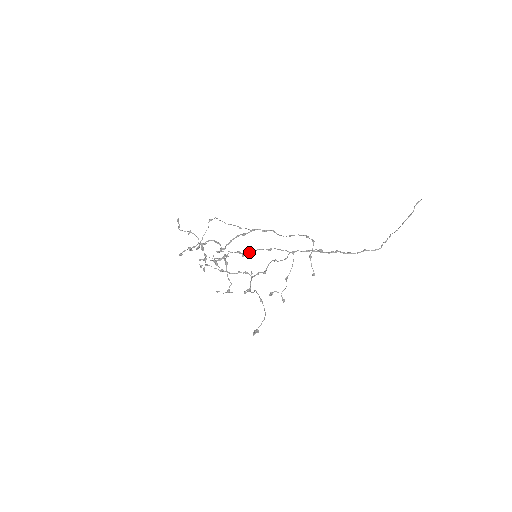
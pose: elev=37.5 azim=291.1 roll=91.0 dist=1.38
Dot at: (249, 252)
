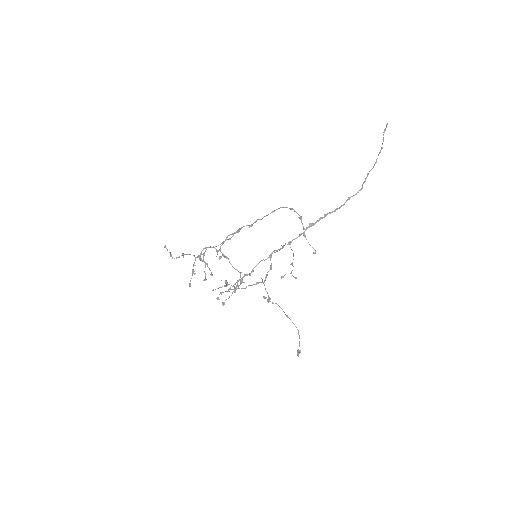
Dot at: occluded
